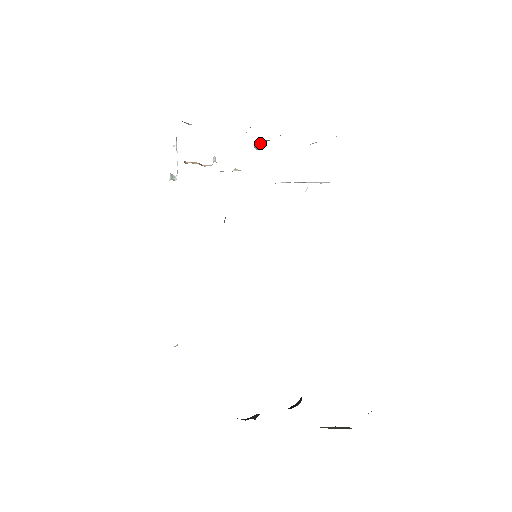
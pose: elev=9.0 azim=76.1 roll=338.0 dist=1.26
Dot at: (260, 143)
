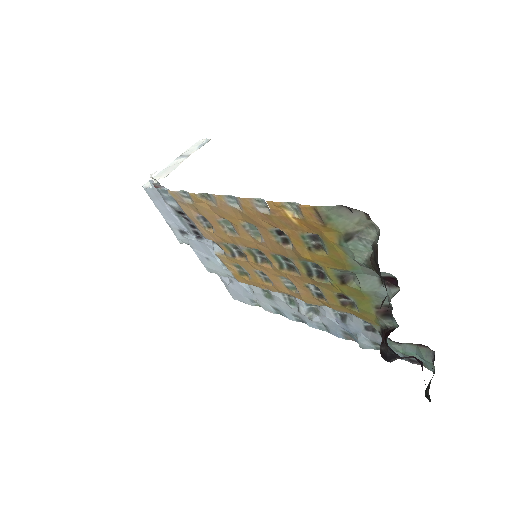
Dot at: occluded
